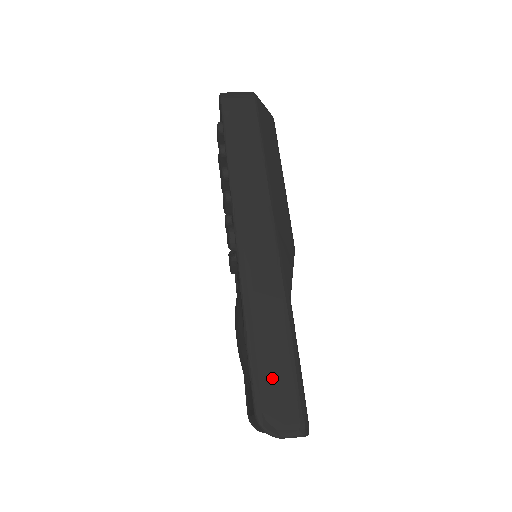
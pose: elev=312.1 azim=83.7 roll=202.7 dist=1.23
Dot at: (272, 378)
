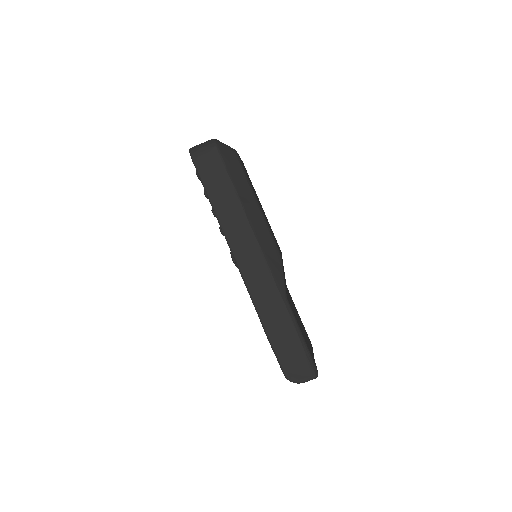
Dot at: (288, 352)
